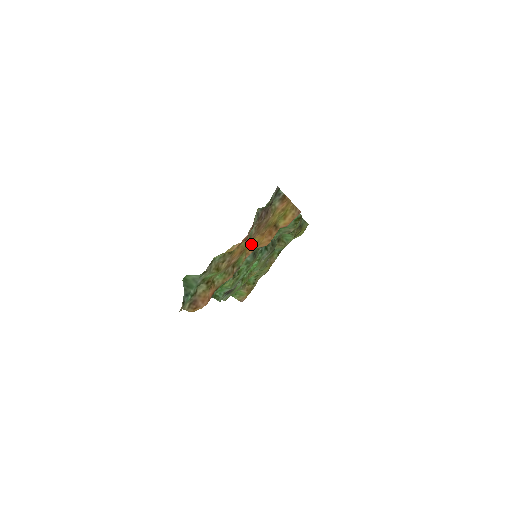
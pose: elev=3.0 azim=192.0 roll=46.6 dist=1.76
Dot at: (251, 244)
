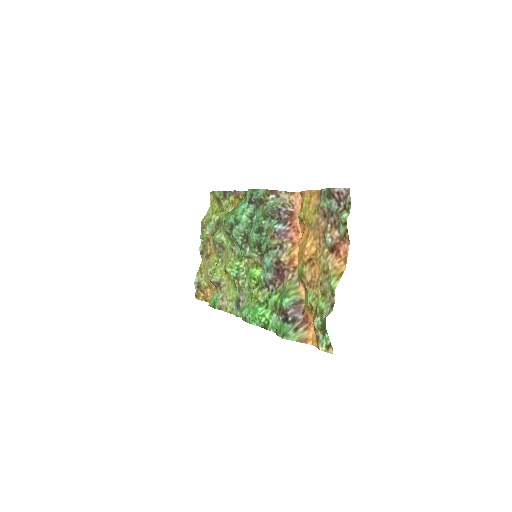
Dot at: (301, 251)
